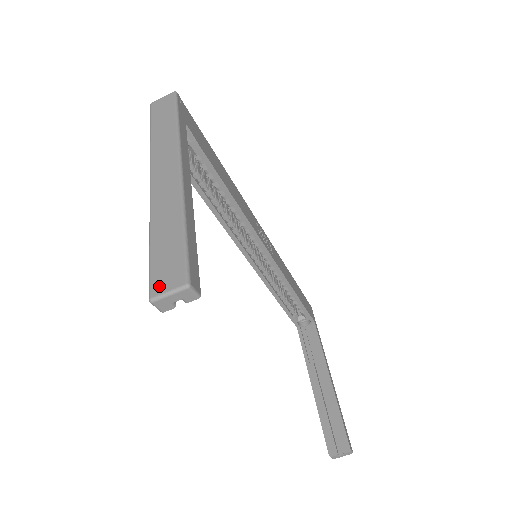
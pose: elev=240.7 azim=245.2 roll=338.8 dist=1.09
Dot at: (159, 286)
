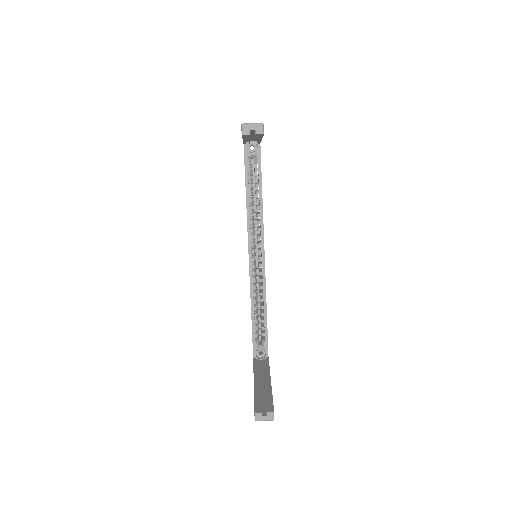
Dot at: (248, 123)
